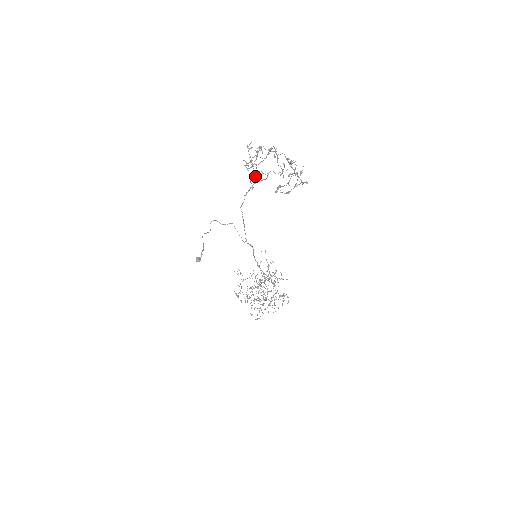
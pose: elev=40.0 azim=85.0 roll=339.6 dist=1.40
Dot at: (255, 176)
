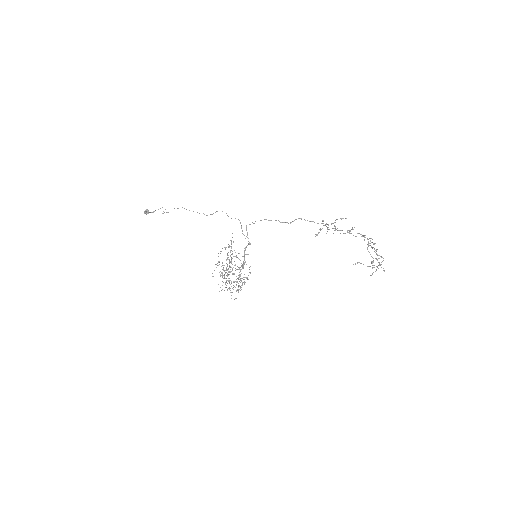
Dot at: (322, 228)
